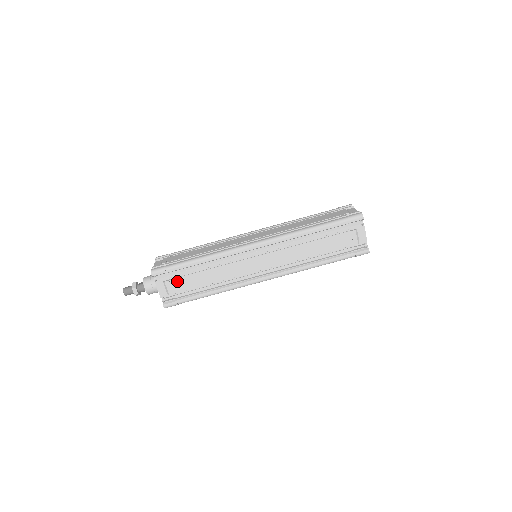
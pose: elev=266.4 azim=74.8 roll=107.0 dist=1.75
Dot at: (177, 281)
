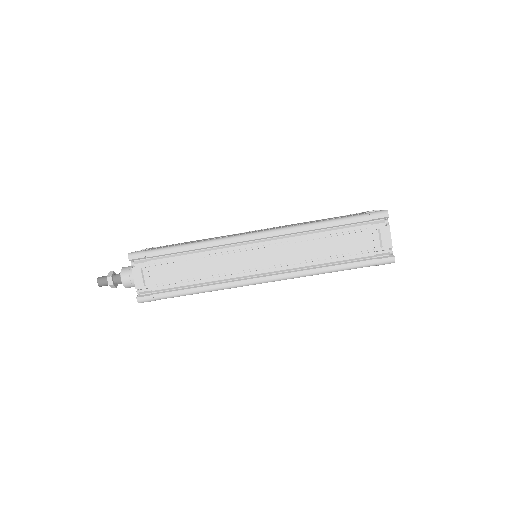
Dot at: (157, 269)
